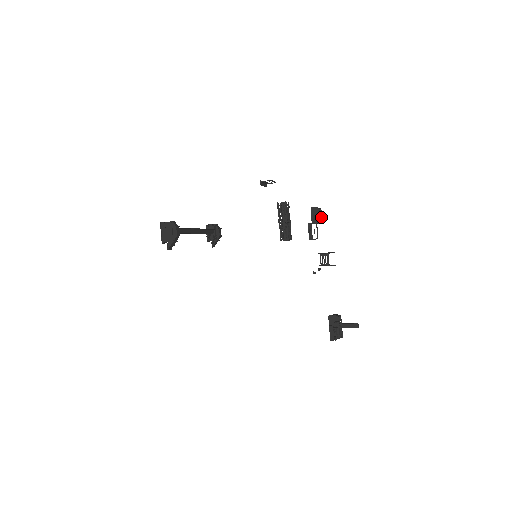
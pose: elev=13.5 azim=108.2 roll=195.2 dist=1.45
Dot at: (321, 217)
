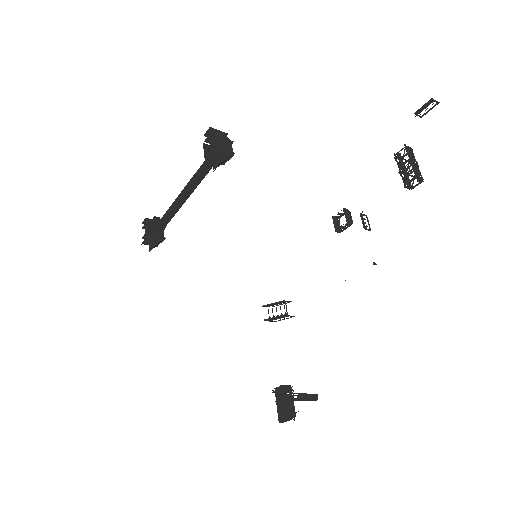
Dot at: occluded
